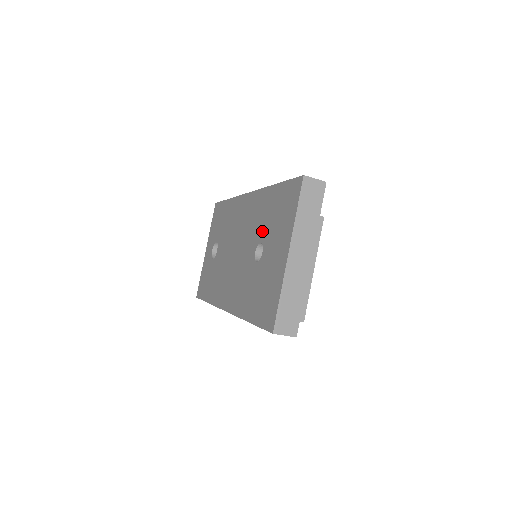
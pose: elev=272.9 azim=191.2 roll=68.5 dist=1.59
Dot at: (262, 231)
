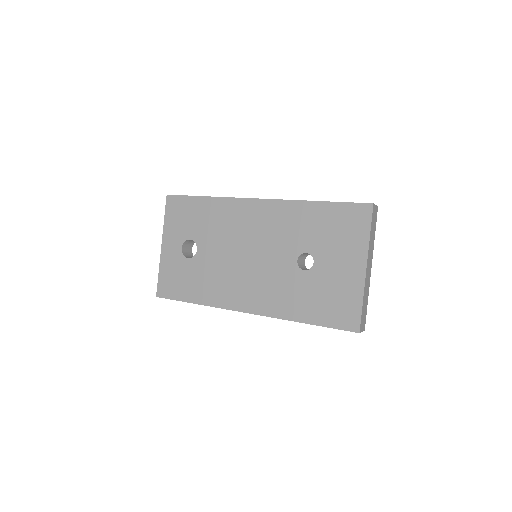
Dot at: (306, 242)
